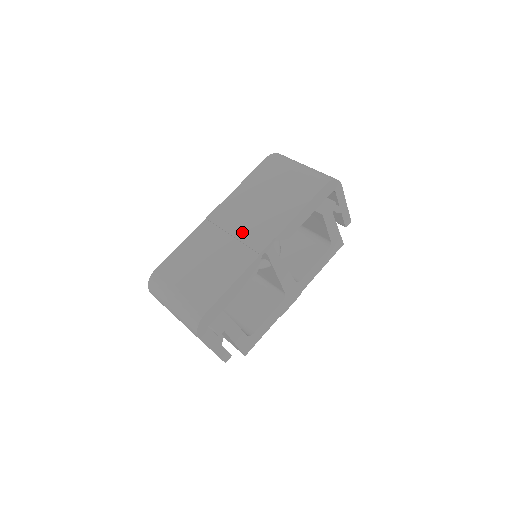
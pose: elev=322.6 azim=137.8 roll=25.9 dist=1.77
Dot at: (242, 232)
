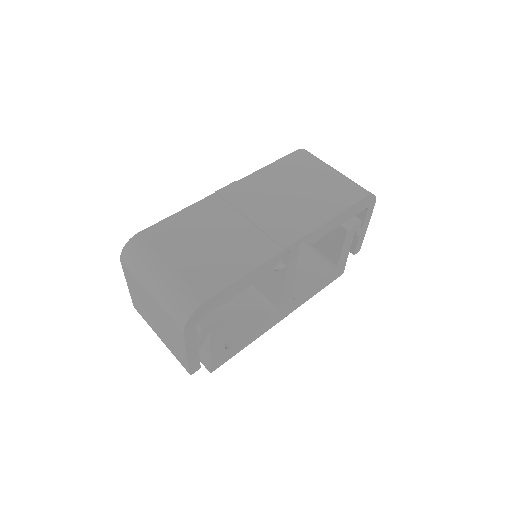
Dot at: (263, 219)
